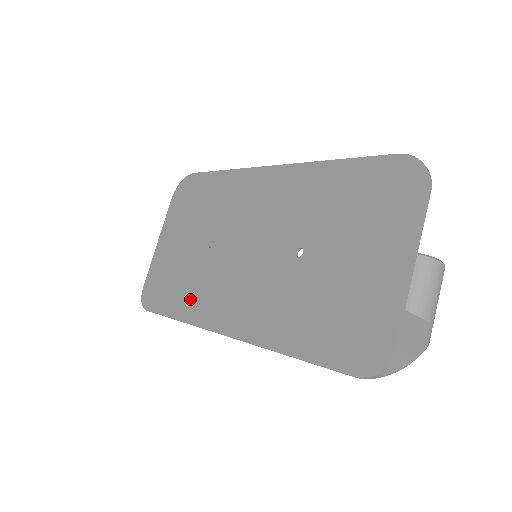
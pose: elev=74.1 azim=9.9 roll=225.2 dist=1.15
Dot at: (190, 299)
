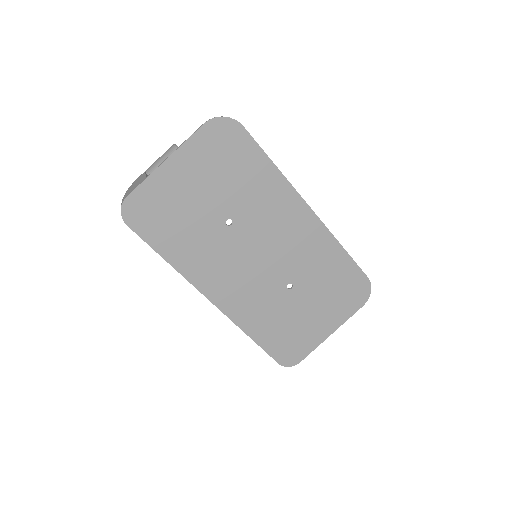
Dot at: (188, 253)
